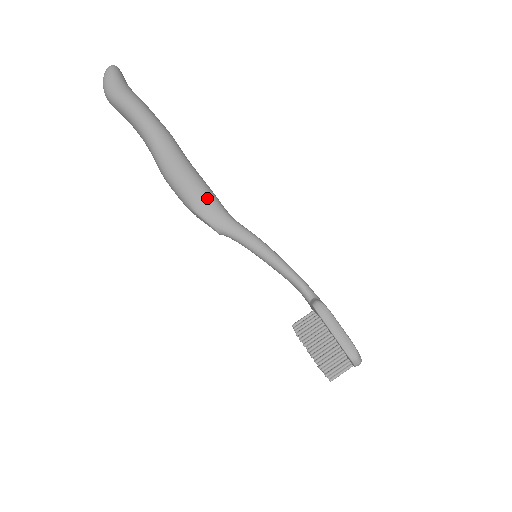
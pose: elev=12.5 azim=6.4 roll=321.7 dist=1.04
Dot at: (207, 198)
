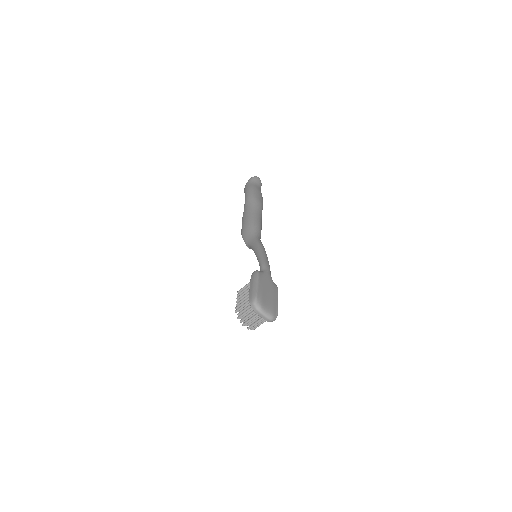
Dot at: (249, 227)
